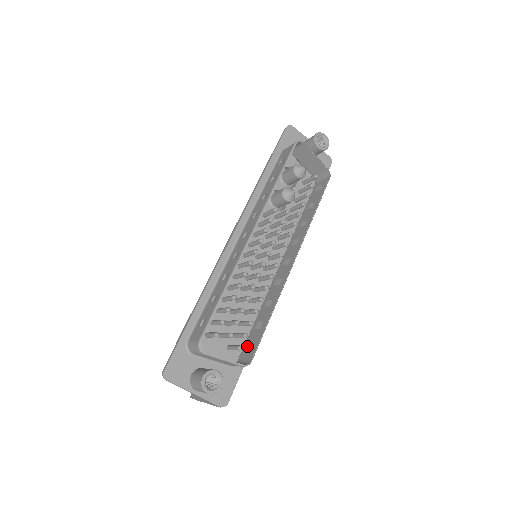
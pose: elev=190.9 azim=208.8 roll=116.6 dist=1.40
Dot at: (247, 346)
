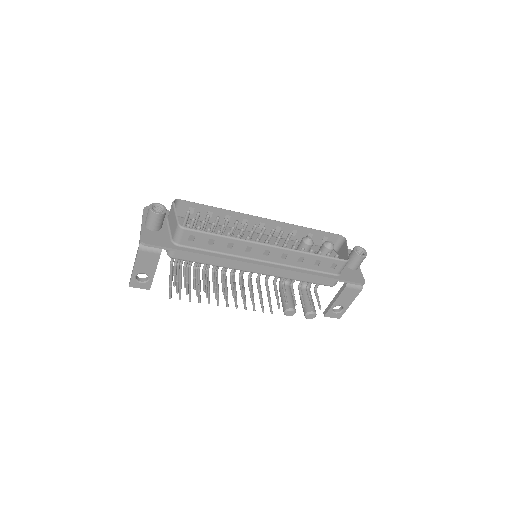
Dot at: (192, 238)
